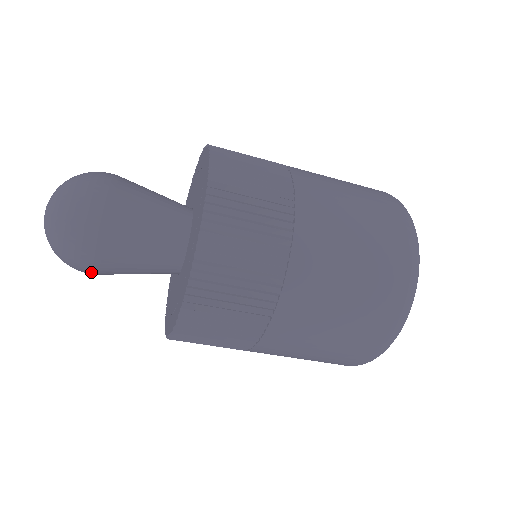
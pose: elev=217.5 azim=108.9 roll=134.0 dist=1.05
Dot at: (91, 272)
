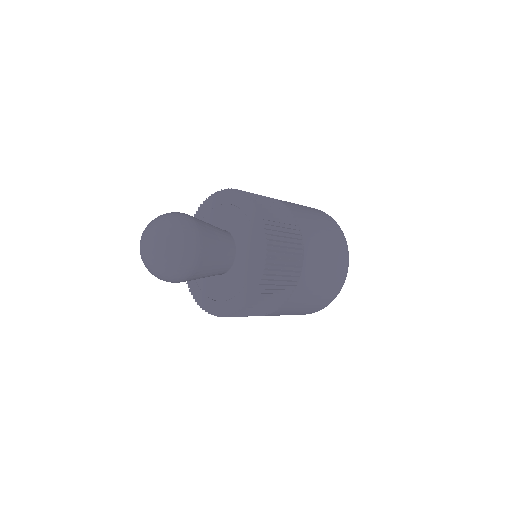
Dot at: occluded
